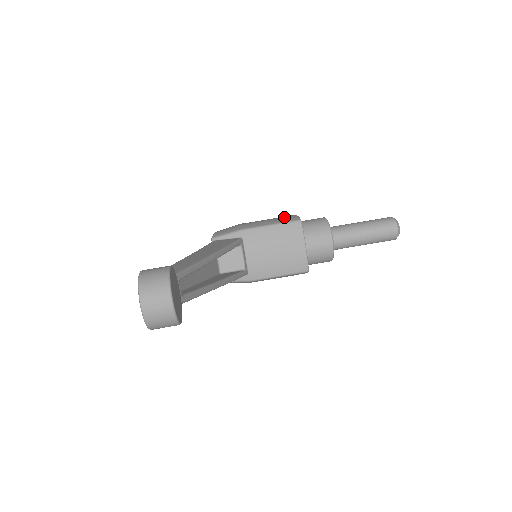
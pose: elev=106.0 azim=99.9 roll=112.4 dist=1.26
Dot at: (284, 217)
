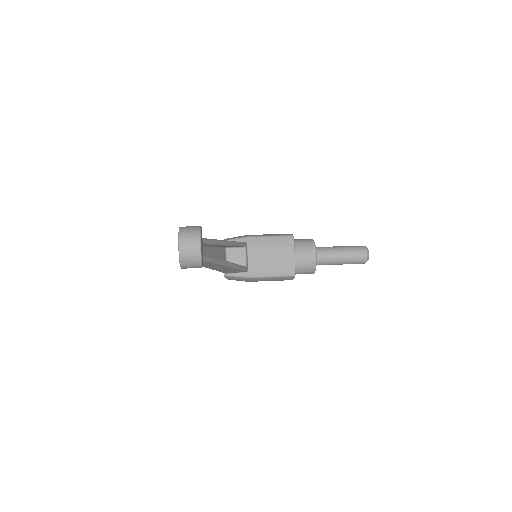
Dot at: occluded
